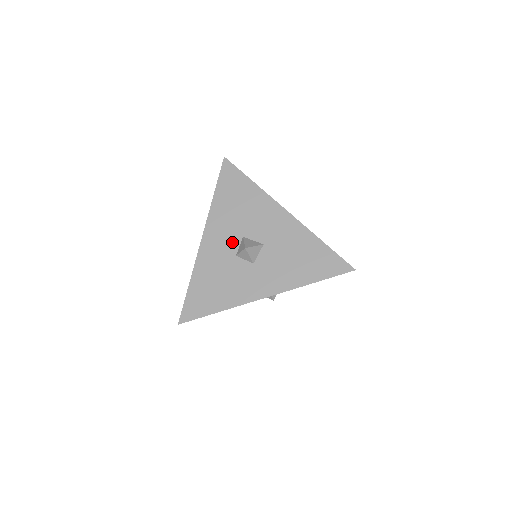
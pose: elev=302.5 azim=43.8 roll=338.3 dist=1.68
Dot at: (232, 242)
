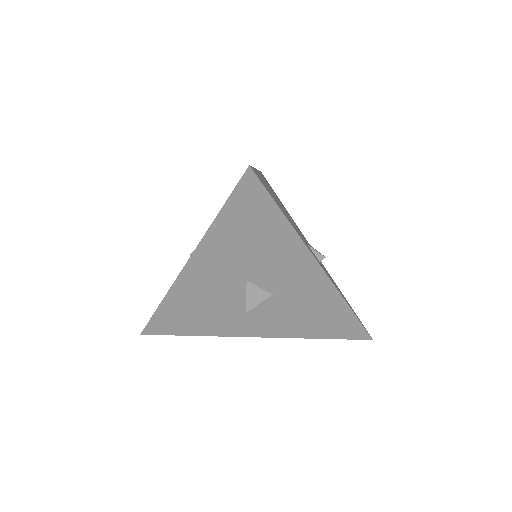
Dot at: (229, 282)
